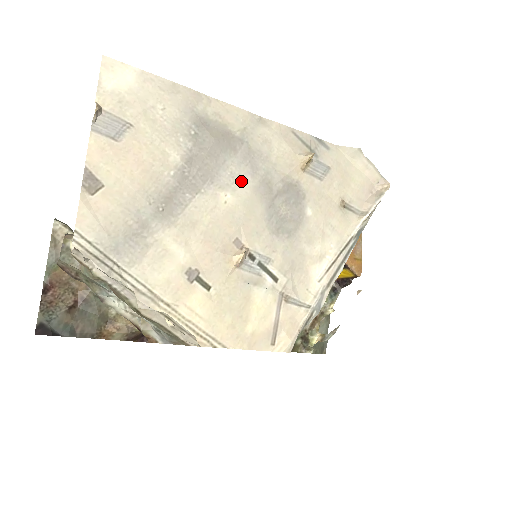
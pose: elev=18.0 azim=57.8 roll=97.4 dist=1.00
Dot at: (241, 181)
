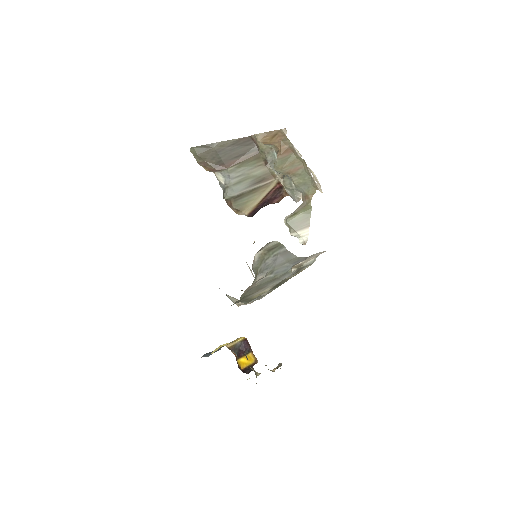
Dot at: occluded
